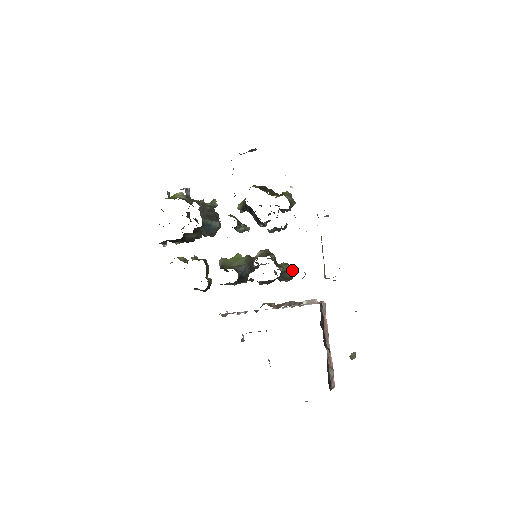
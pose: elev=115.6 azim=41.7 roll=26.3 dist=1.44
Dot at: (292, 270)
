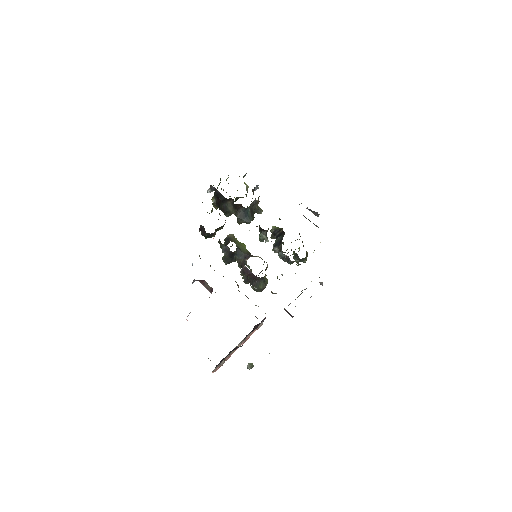
Dot at: occluded
